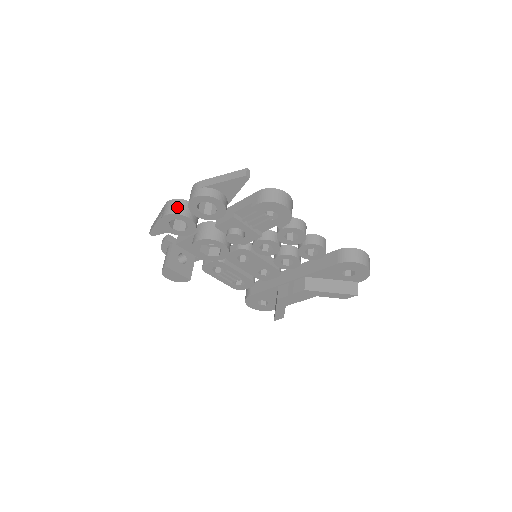
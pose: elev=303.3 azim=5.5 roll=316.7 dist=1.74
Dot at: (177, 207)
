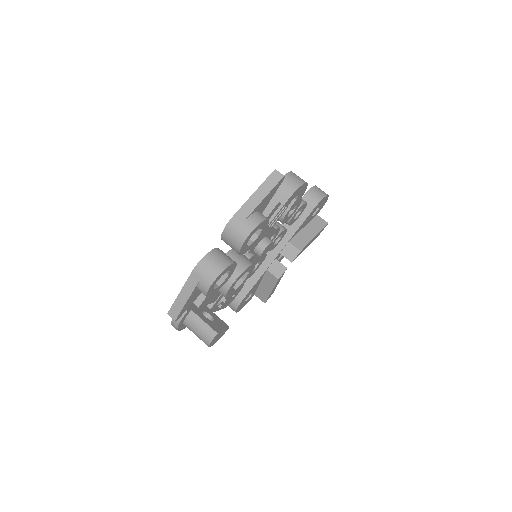
Dot at: (217, 262)
